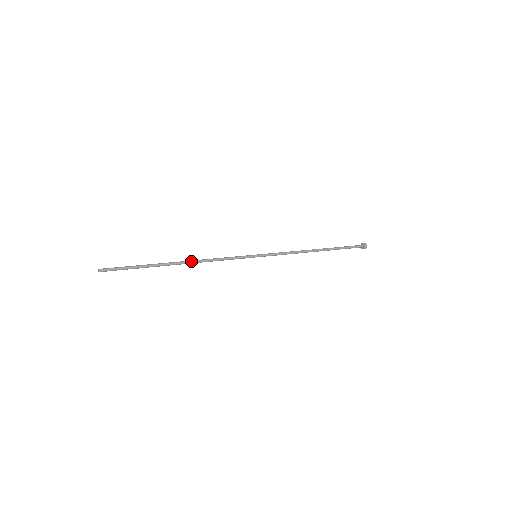
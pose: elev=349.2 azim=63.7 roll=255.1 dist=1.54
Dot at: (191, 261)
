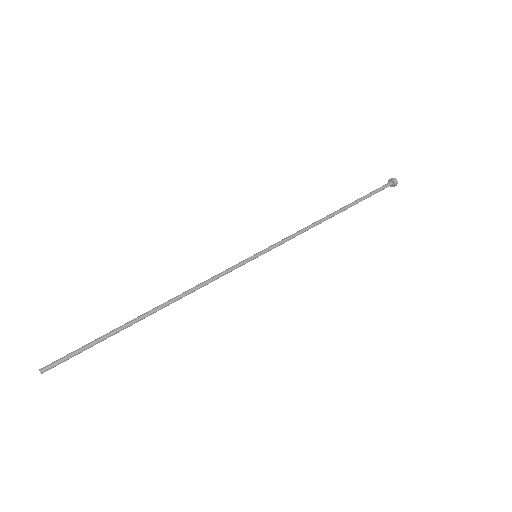
Dot at: (169, 302)
